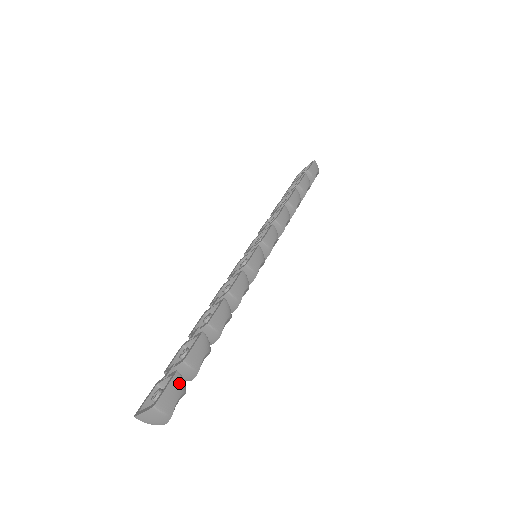
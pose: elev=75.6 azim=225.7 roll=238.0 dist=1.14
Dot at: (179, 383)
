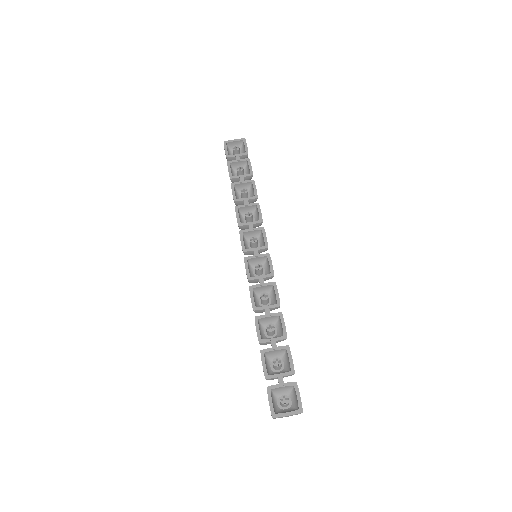
Dot at: (297, 389)
